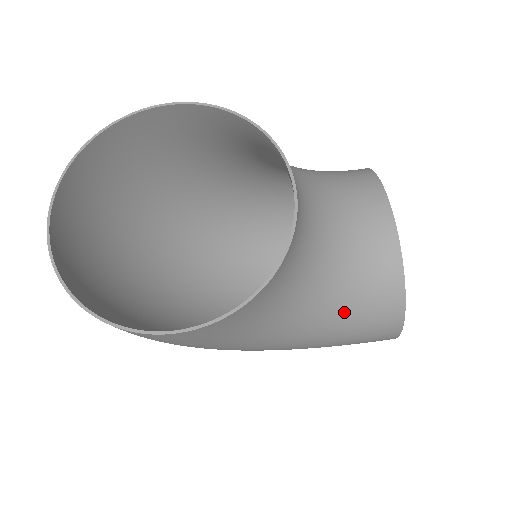
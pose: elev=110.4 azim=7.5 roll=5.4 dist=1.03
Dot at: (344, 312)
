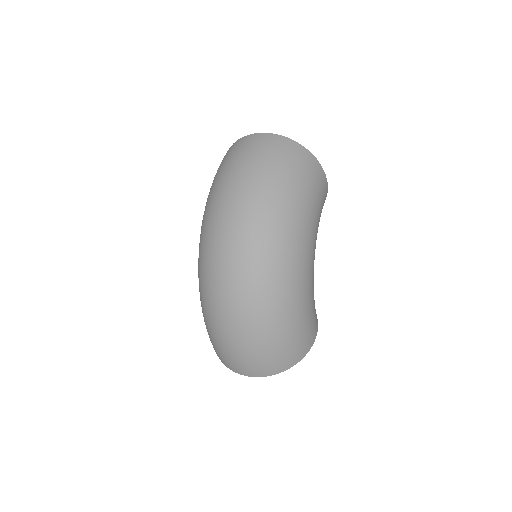
Dot at: occluded
